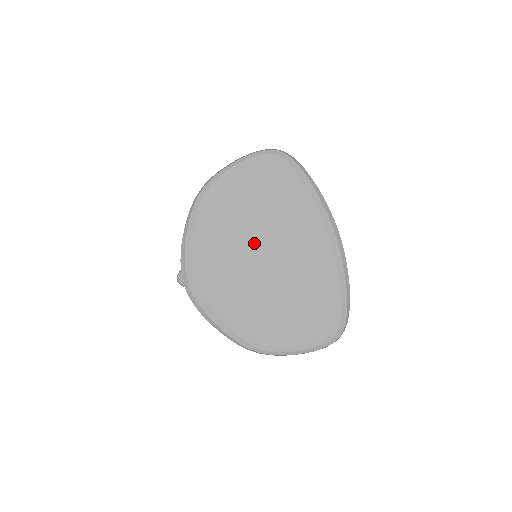
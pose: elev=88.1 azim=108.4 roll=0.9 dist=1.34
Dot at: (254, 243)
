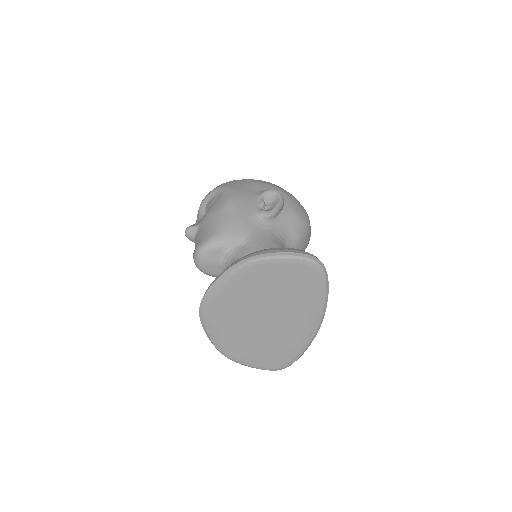
Dot at: (263, 307)
